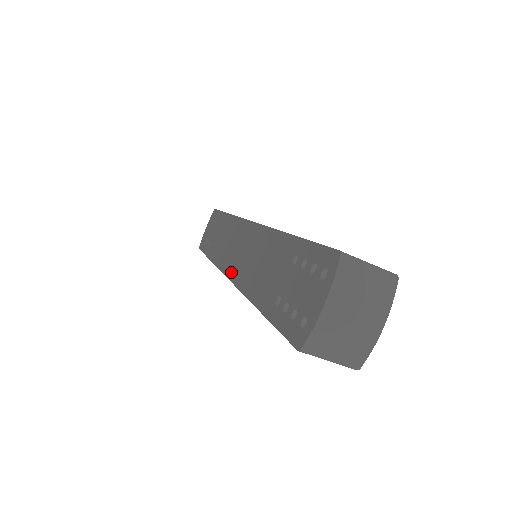
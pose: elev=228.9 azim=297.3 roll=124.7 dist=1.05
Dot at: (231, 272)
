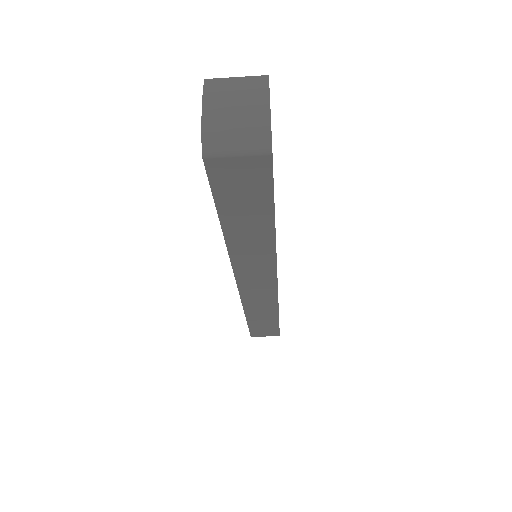
Dot at: occluded
